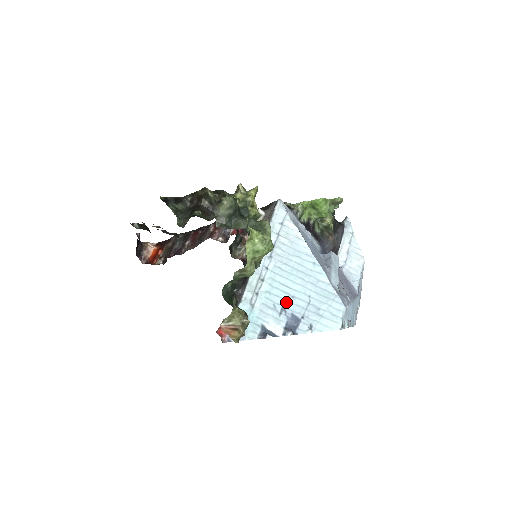
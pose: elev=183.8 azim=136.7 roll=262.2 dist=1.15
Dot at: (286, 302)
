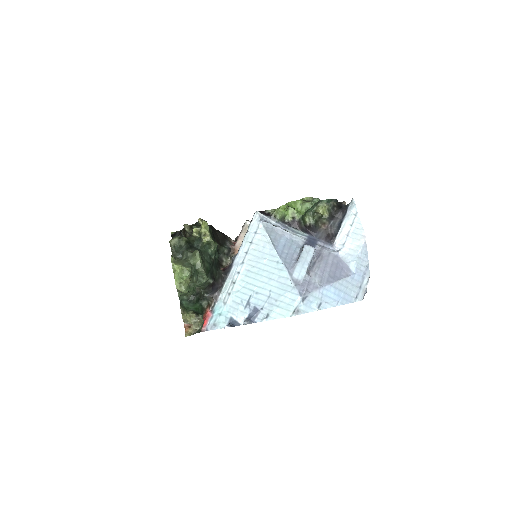
Dot at: (251, 298)
